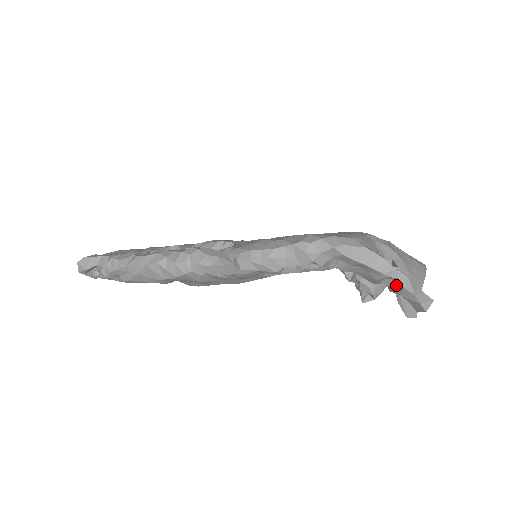
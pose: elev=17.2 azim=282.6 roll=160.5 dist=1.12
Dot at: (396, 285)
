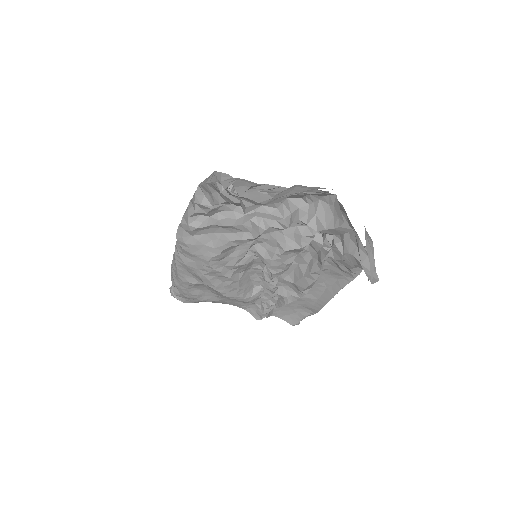
Dot at: occluded
